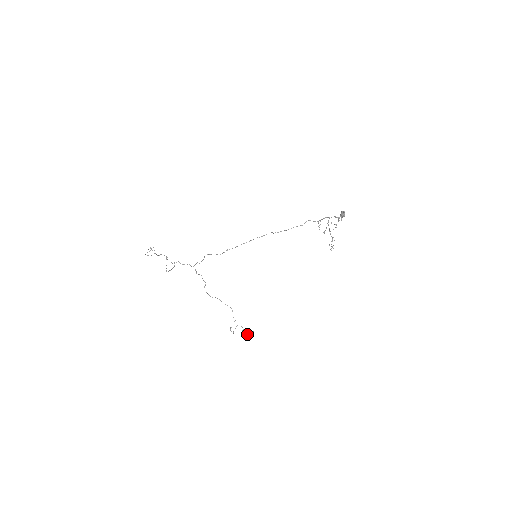
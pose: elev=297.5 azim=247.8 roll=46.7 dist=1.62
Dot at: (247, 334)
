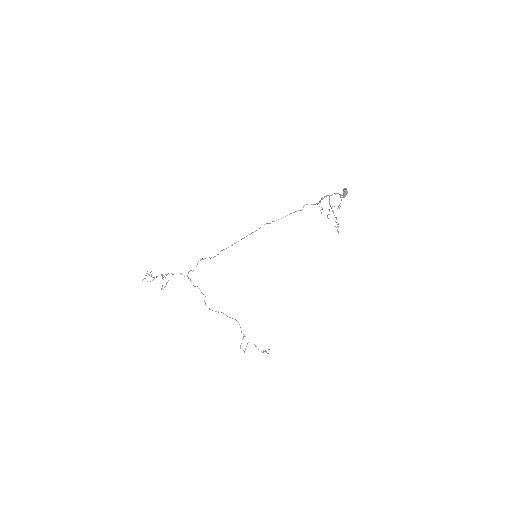
Dot at: occluded
